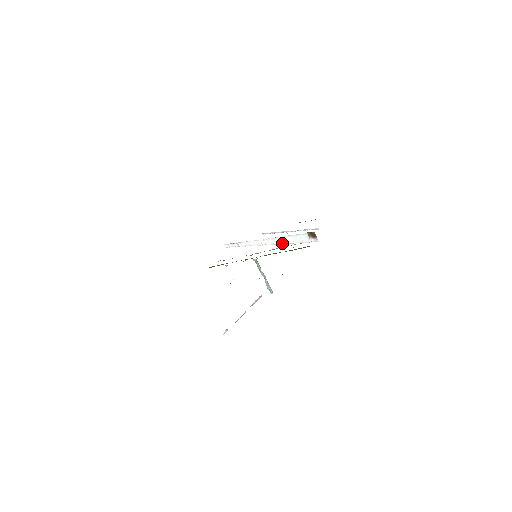
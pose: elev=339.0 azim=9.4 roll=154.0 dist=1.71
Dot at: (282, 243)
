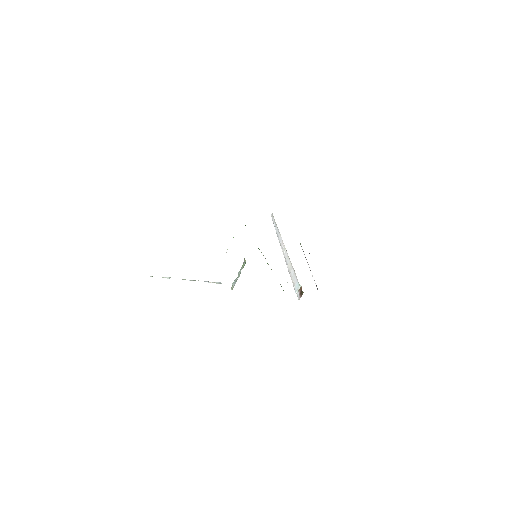
Dot at: (288, 267)
